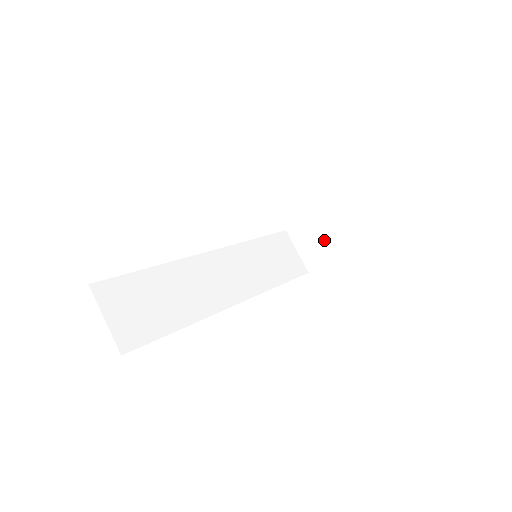
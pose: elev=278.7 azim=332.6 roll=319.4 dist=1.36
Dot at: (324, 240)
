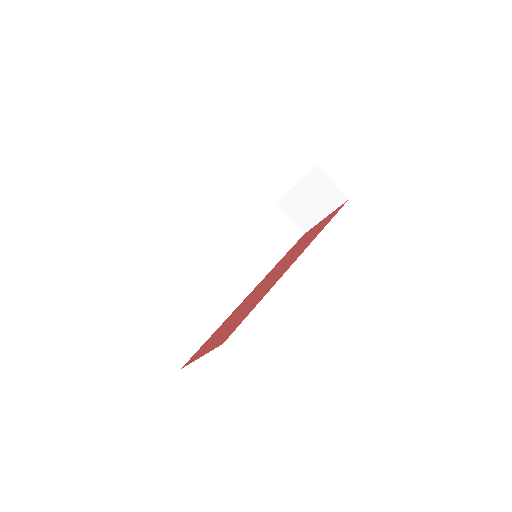
Dot at: (310, 207)
